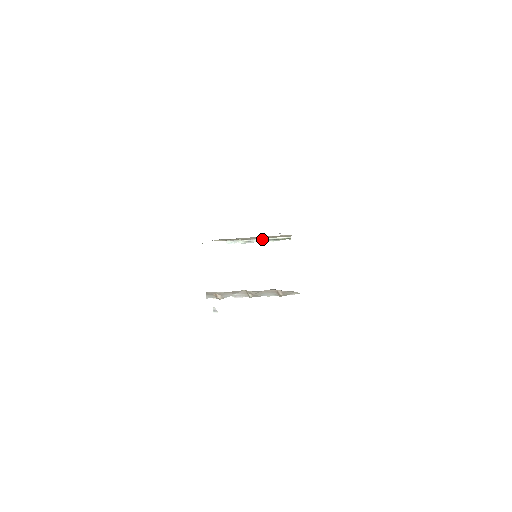
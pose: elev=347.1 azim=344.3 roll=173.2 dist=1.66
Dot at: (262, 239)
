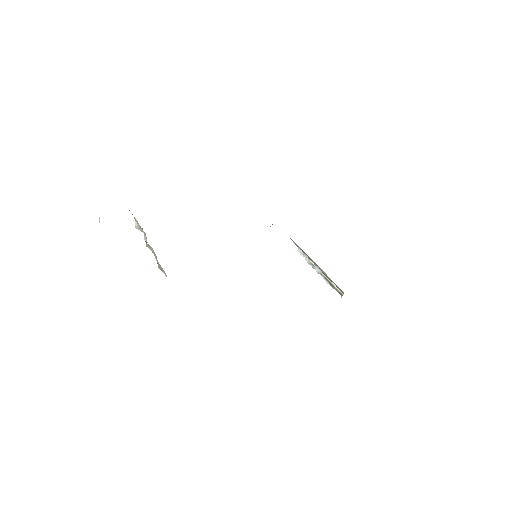
Dot at: (322, 273)
